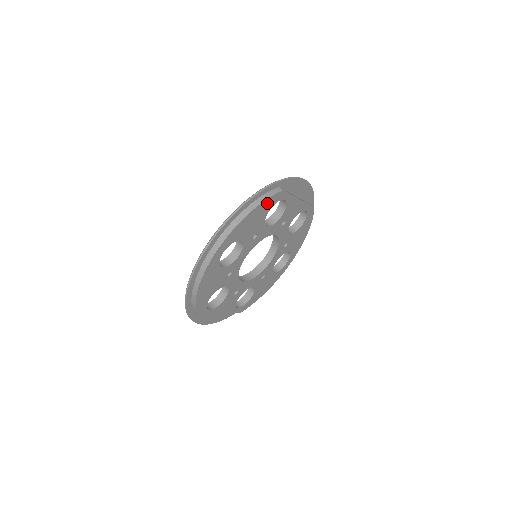
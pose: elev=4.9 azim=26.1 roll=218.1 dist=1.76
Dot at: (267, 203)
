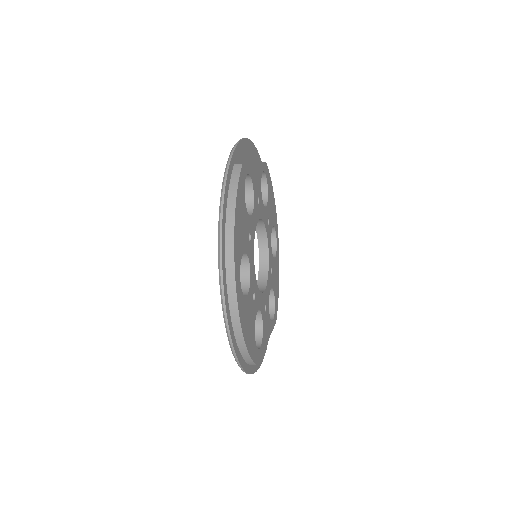
Dot at: (239, 190)
